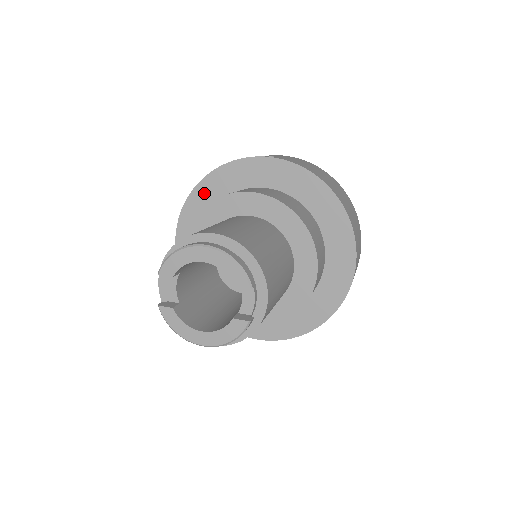
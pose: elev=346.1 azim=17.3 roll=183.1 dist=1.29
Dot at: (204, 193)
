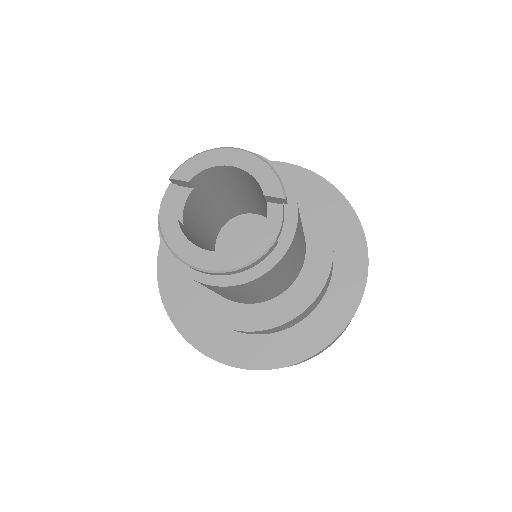
Dot at: occluded
